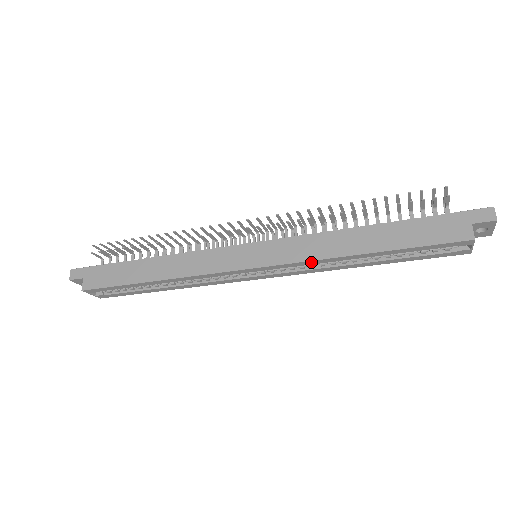
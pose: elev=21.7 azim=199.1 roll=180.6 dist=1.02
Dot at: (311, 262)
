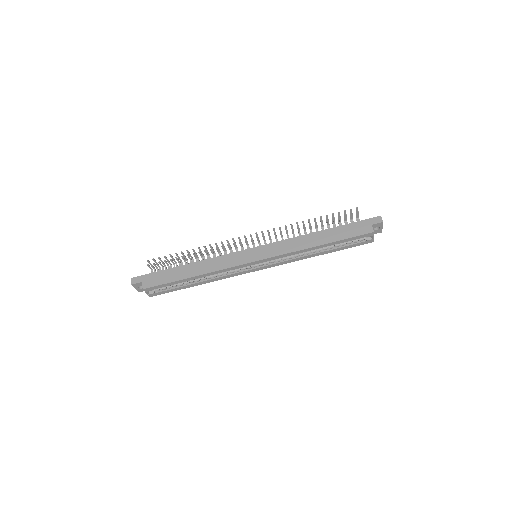
Dot at: (291, 254)
